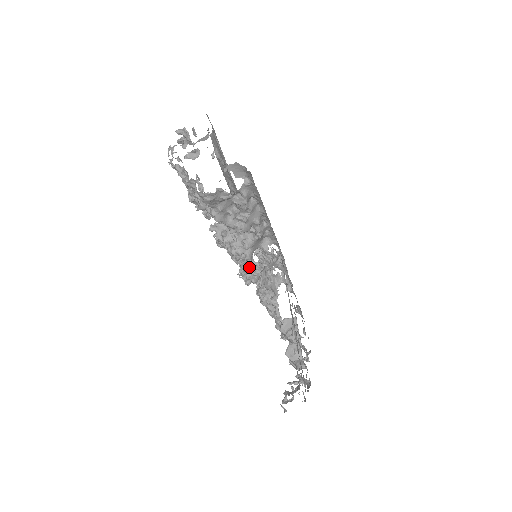
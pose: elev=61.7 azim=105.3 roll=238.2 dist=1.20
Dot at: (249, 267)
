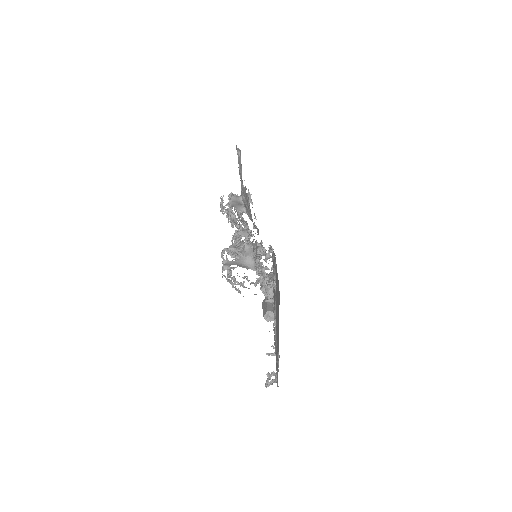
Dot at: occluded
